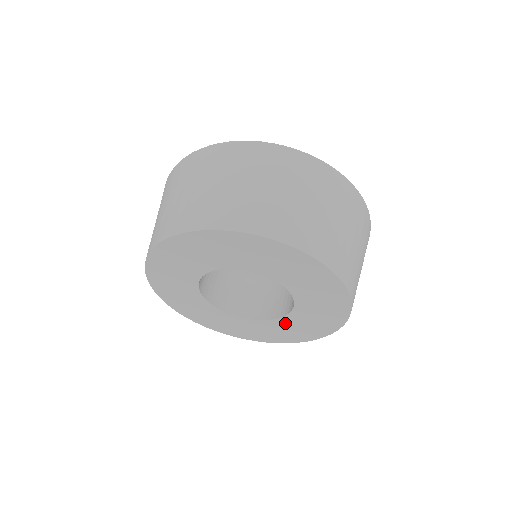
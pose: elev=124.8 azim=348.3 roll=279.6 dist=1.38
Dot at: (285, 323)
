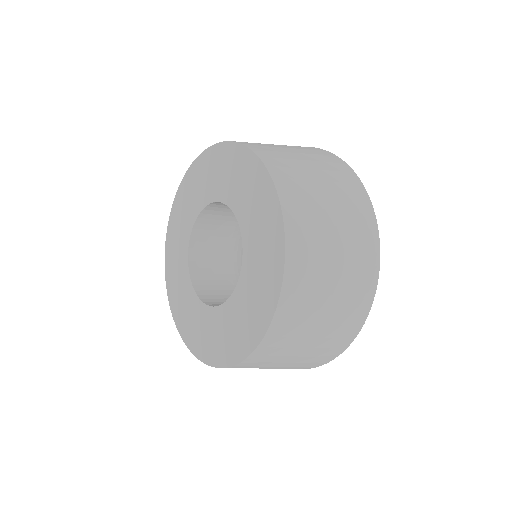
Dot at: (250, 234)
